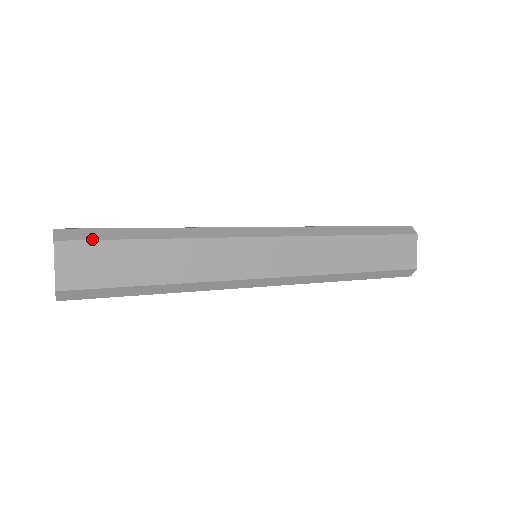
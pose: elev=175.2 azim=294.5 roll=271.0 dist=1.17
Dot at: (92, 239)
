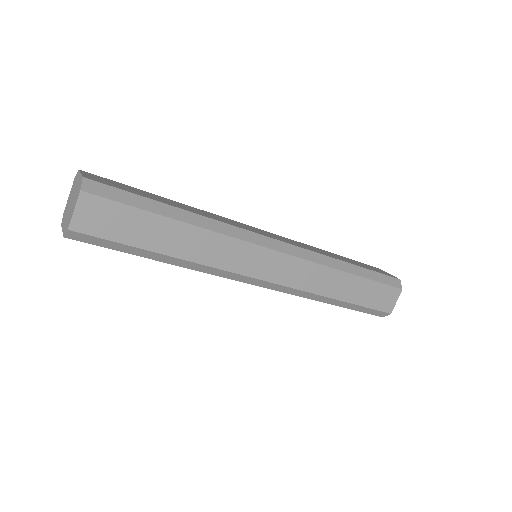
Dot at: occluded
